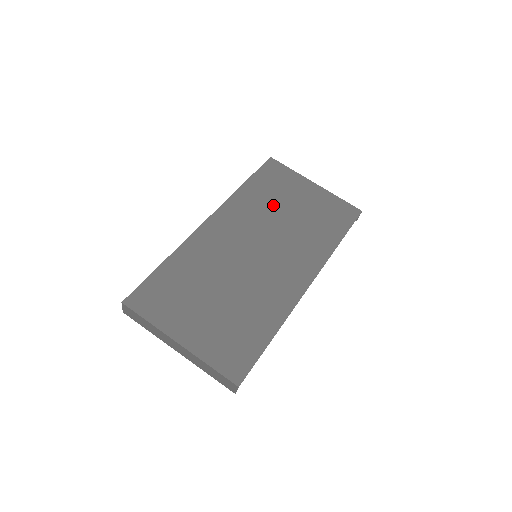
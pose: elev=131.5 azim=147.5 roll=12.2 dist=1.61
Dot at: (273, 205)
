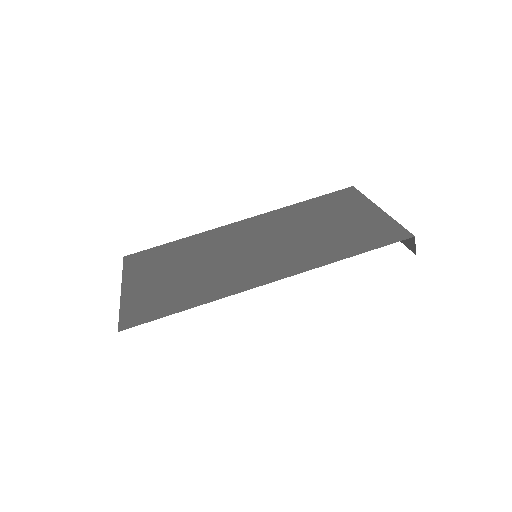
Dot at: (310, 219)
